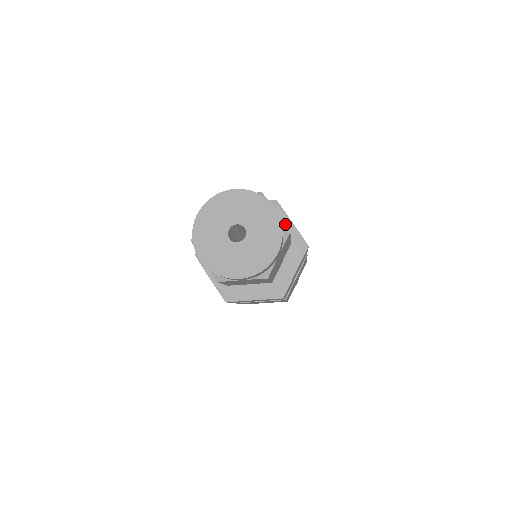
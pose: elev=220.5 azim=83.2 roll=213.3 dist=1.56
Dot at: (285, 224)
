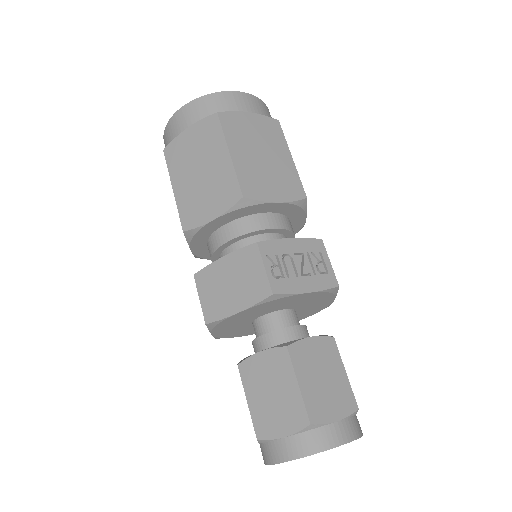
Dot at: (327, 301)
